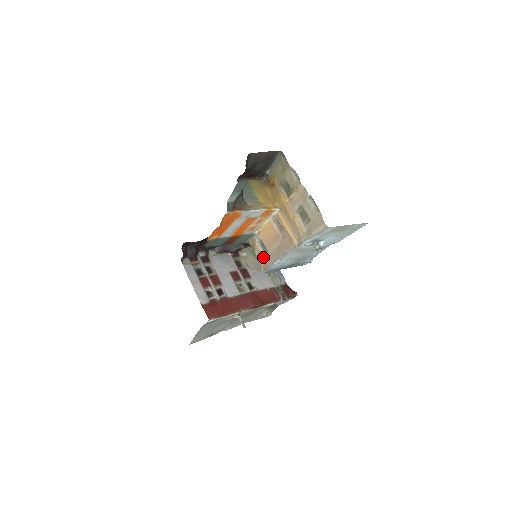
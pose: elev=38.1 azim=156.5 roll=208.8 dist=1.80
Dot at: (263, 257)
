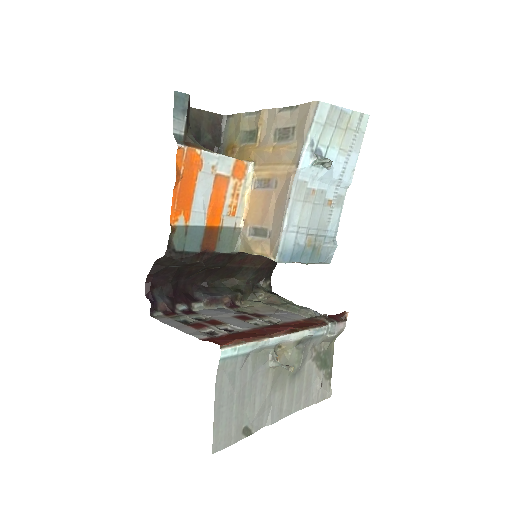
Dot at: (265, 243)
